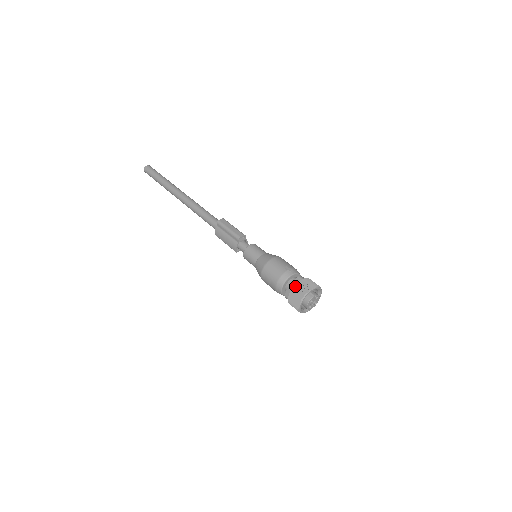
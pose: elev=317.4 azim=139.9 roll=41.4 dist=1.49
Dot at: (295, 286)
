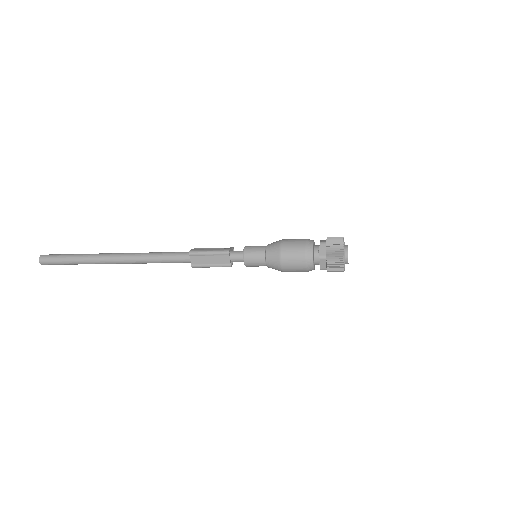
Dot at: occluded
